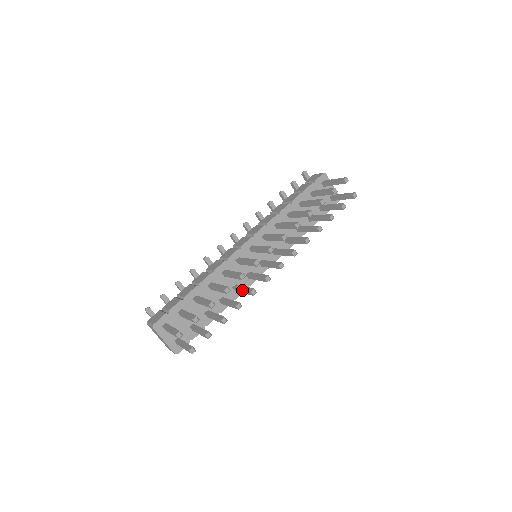
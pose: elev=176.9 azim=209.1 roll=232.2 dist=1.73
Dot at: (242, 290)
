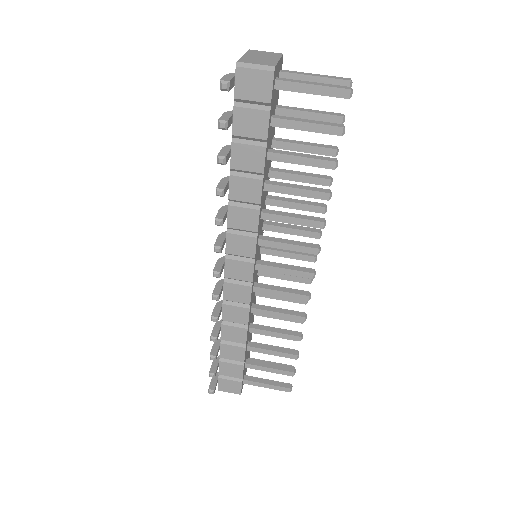
Dot at: (282, 300)
